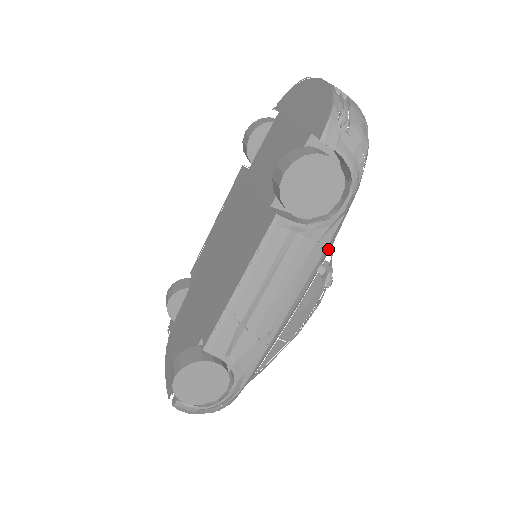
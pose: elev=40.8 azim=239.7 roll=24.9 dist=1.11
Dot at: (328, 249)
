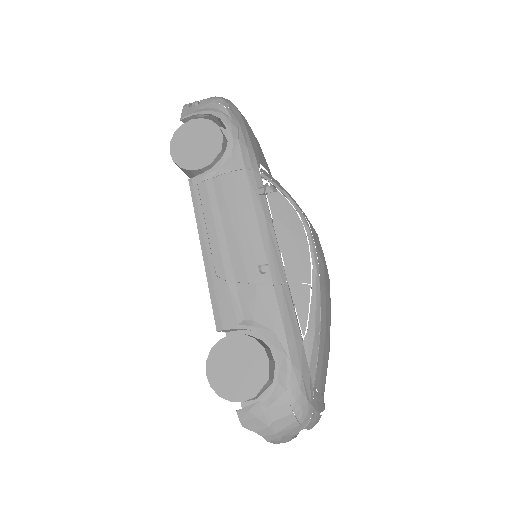
Dot at: (252, 173)
